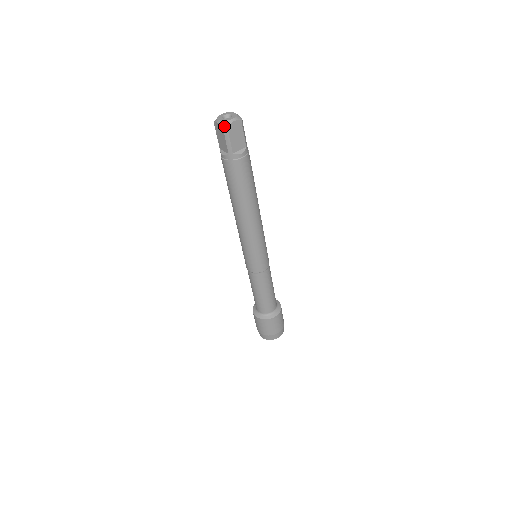
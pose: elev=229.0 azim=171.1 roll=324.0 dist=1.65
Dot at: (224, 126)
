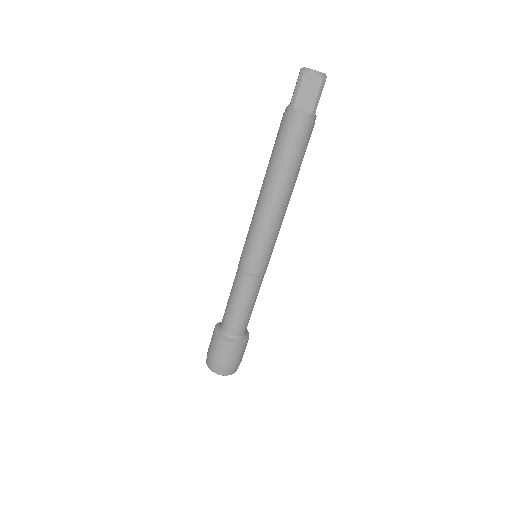
Dot at: (302, 71)
